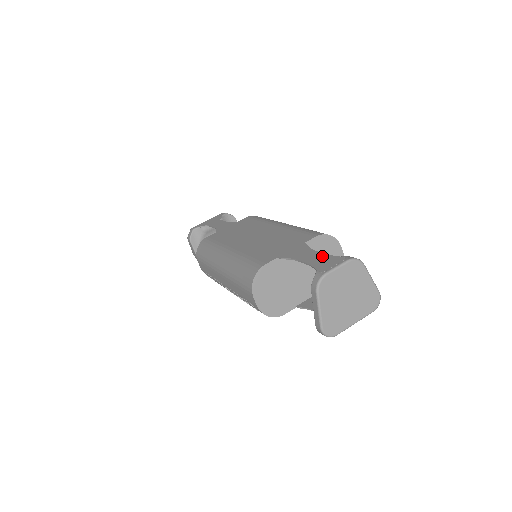
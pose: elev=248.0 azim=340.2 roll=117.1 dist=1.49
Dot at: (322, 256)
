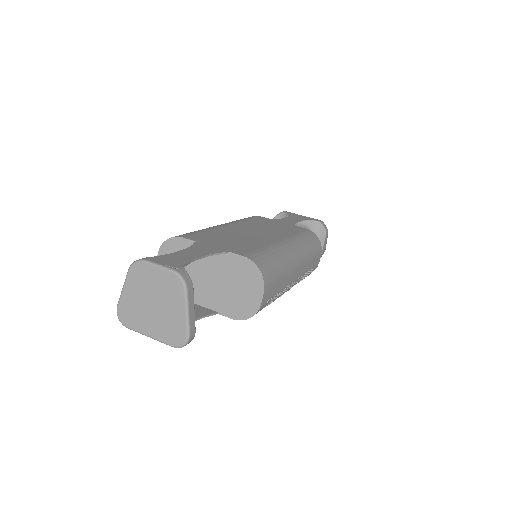
Dot at: (188, 258)
